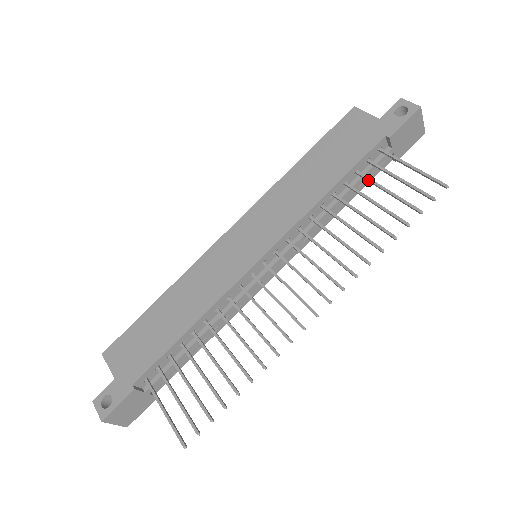
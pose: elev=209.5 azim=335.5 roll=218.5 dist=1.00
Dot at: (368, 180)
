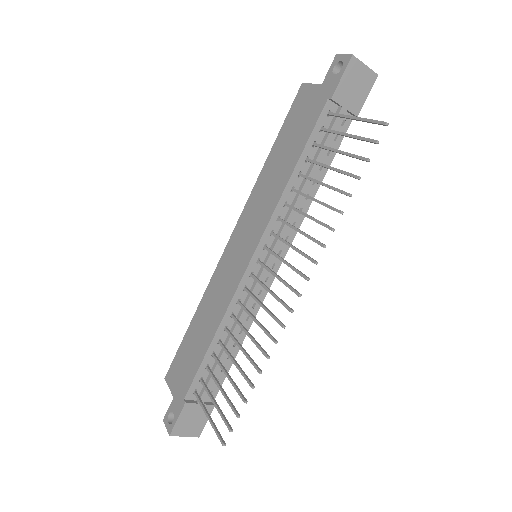
Dot at: (323, 148)
